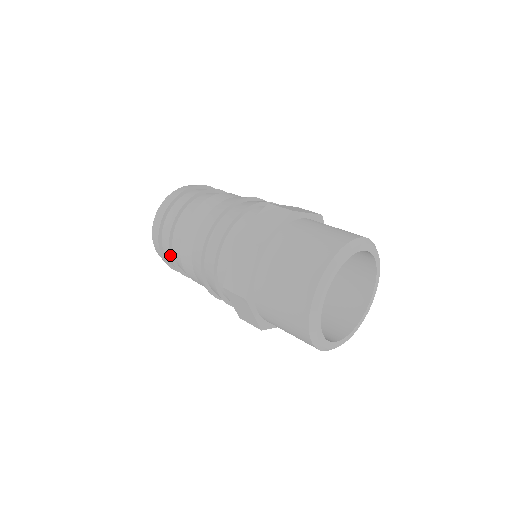
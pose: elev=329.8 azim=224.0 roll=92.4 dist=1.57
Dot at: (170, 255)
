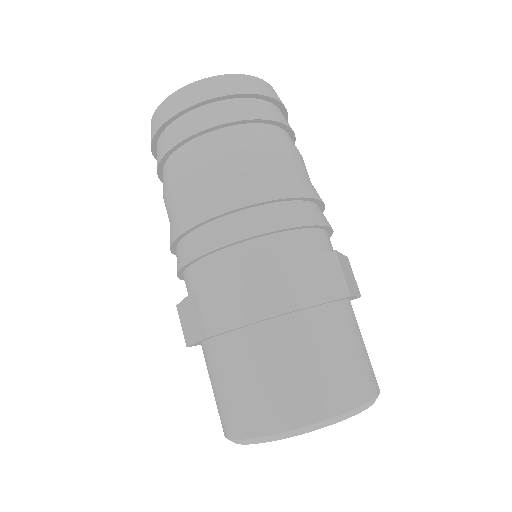
Dot at: (160, 179)
